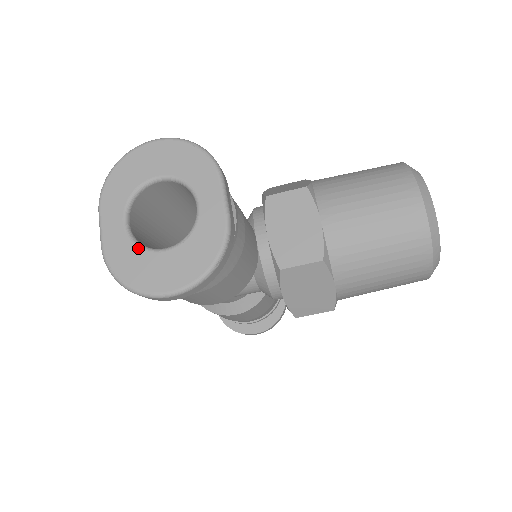
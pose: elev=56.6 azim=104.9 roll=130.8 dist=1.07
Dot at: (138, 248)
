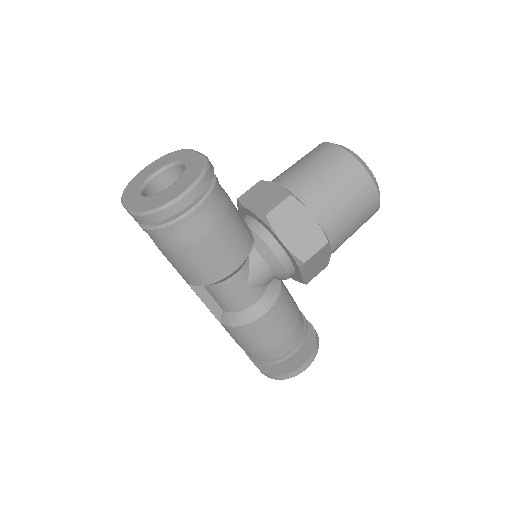
Dot at: (154, 195)
